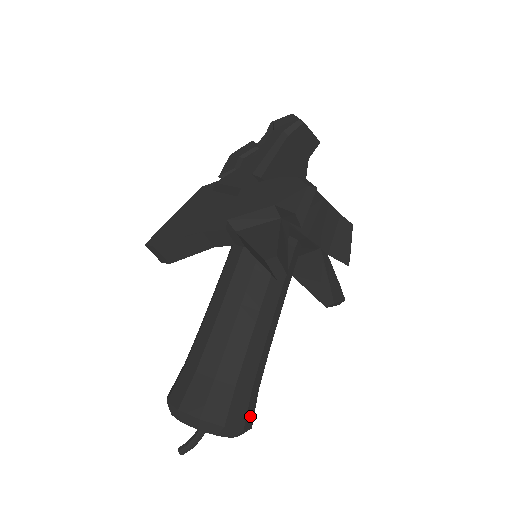
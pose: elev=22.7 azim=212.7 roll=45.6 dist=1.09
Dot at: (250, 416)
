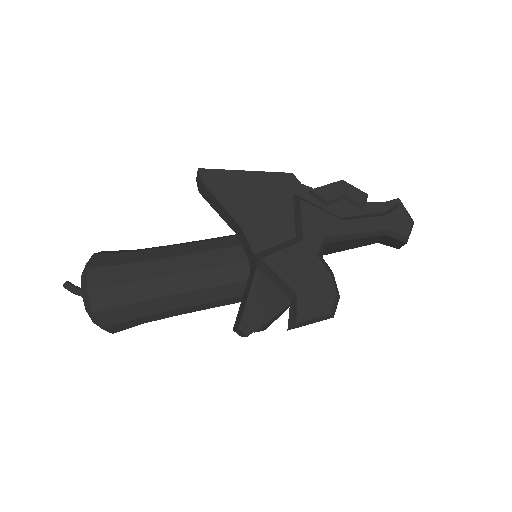
Dot at: occluded
